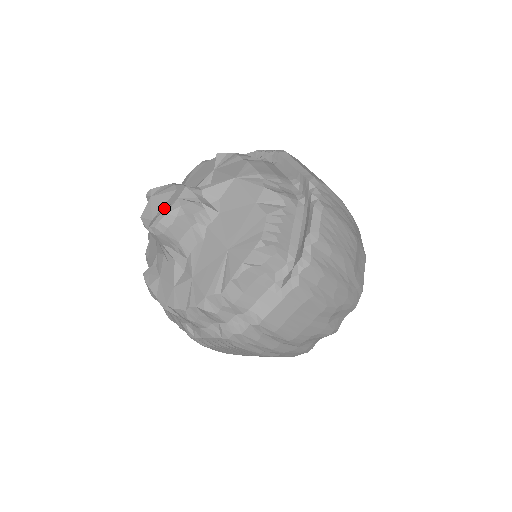
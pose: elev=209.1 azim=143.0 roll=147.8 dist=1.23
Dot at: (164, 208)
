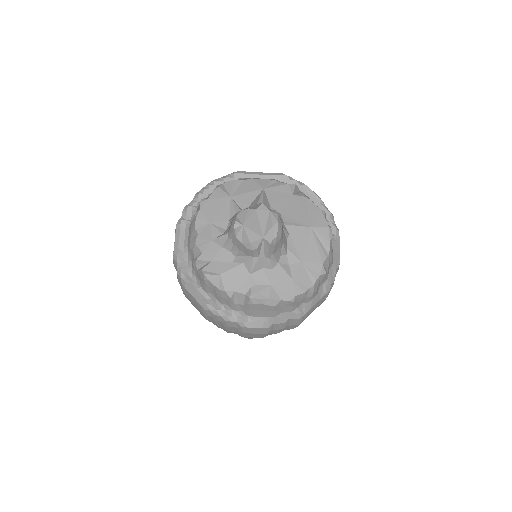
Dot at: (265, 224)
